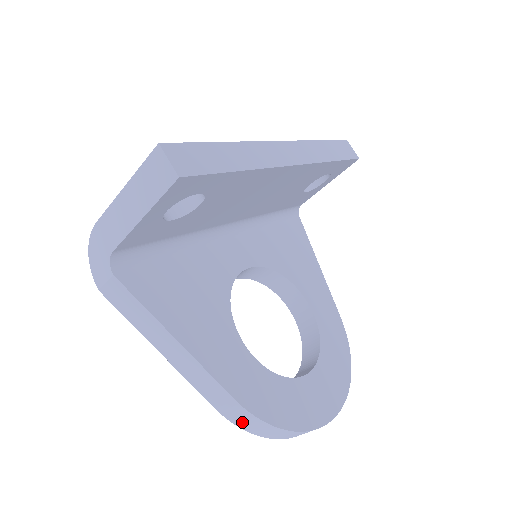
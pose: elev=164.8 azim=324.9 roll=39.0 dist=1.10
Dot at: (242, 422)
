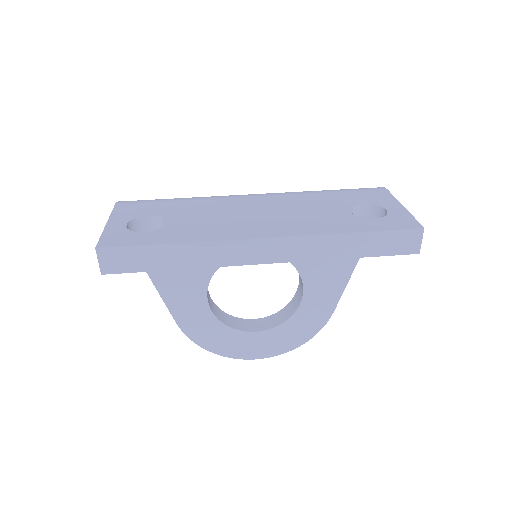
Dot at: occluded
